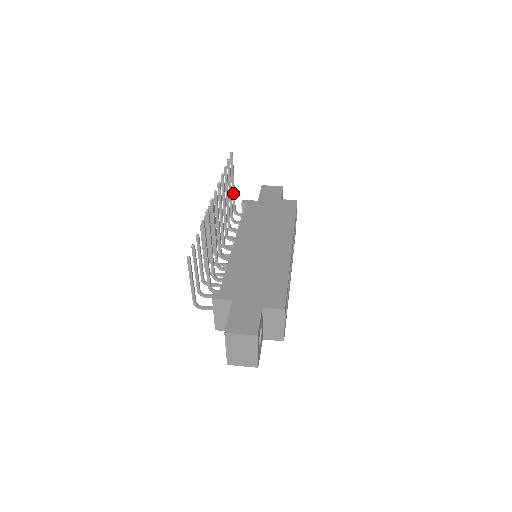
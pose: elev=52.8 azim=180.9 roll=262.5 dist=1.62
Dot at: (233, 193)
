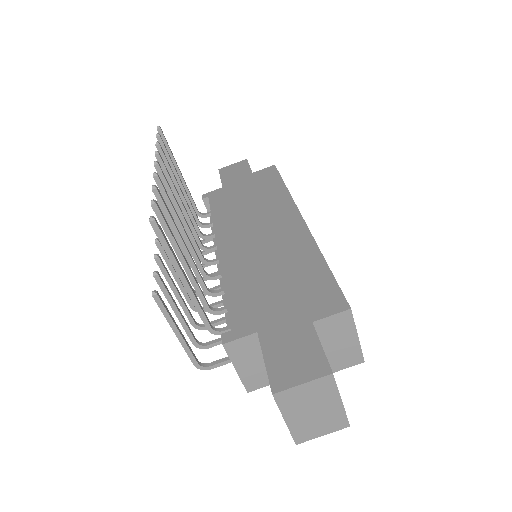
Dot at: (185, 187)
